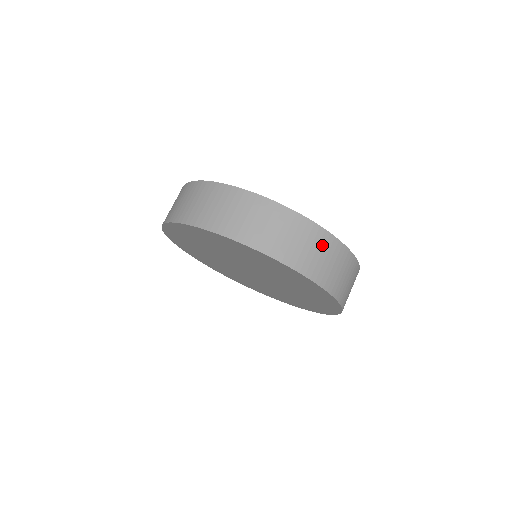
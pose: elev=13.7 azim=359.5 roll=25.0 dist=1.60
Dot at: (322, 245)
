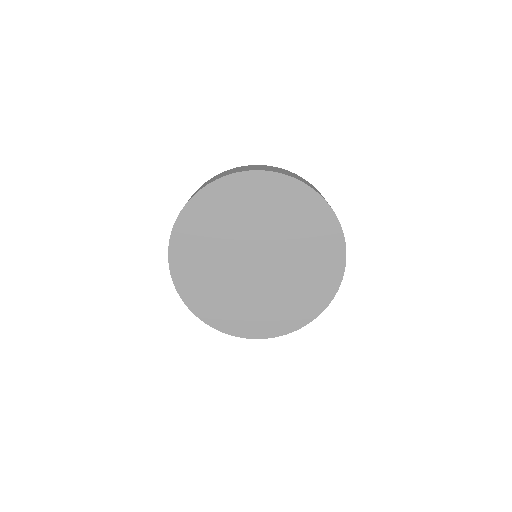
Dot at: occluded
